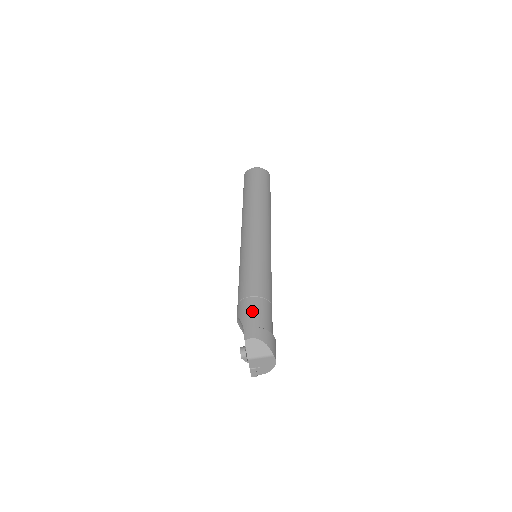
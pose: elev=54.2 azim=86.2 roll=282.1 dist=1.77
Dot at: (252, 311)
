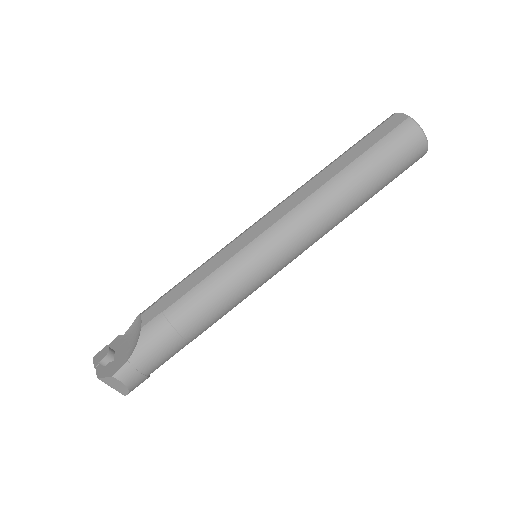
Dot at: (158, 352)
